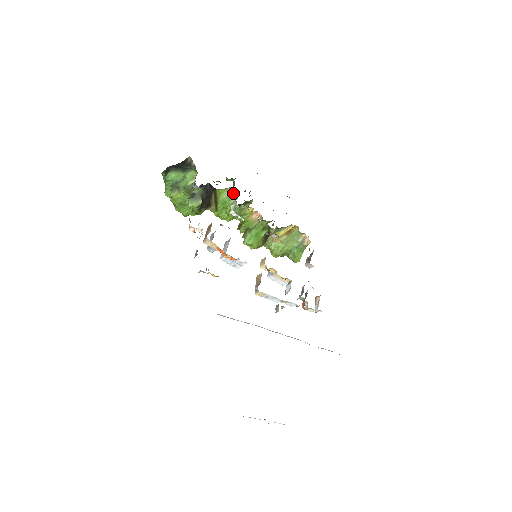
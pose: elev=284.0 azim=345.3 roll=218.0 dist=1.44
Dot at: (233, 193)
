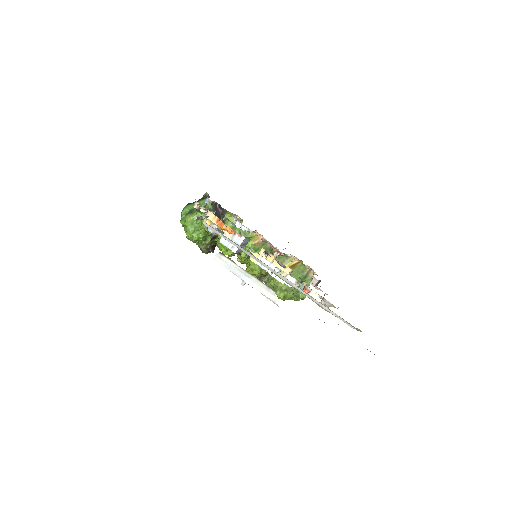
Dot at: occluded
